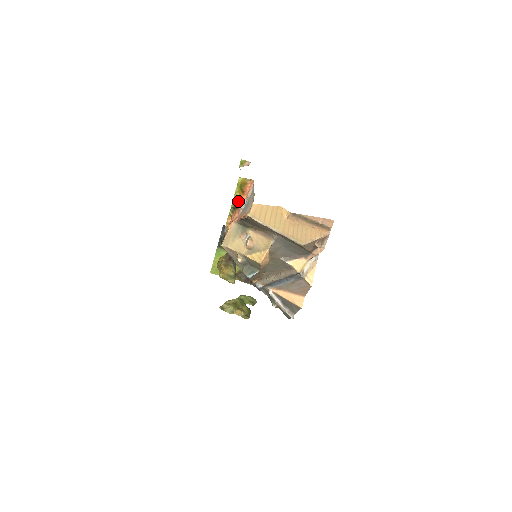
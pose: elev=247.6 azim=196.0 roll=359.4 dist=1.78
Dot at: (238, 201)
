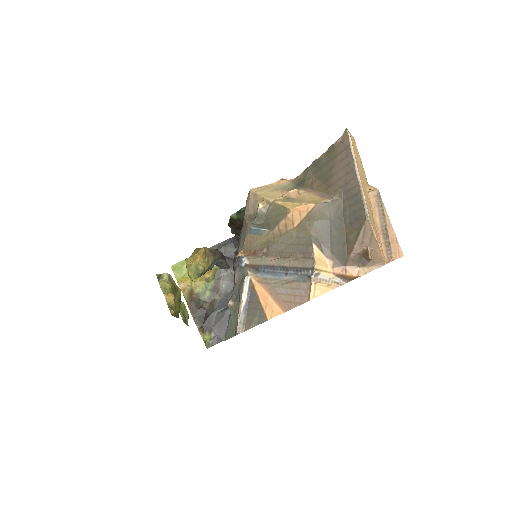
Dot at: occluded
